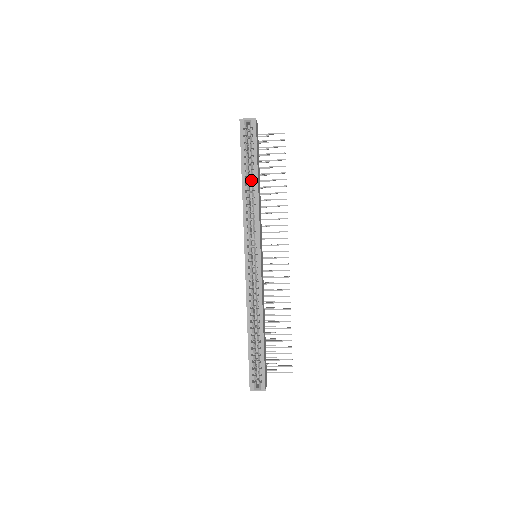
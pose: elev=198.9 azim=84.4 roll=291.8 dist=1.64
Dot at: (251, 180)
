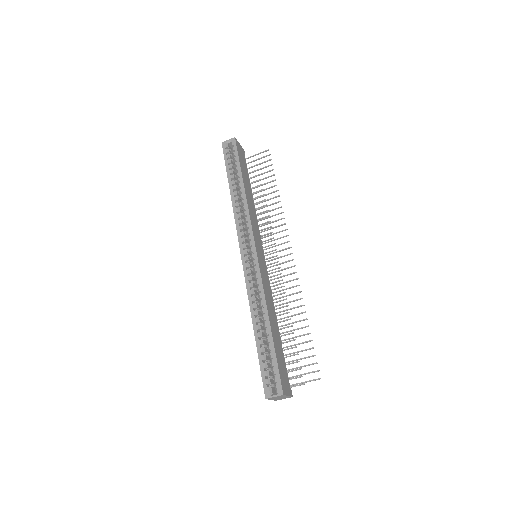
Dot at: occluded
